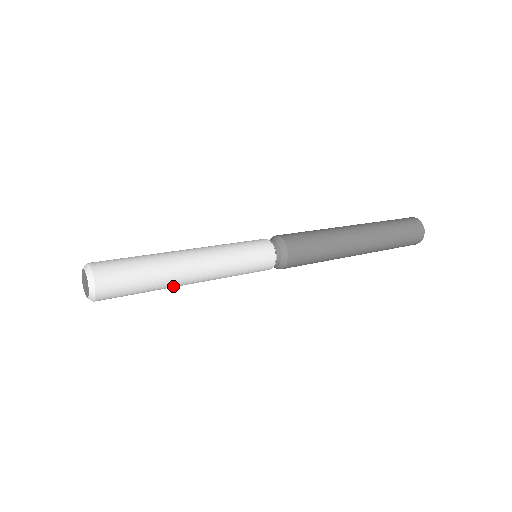
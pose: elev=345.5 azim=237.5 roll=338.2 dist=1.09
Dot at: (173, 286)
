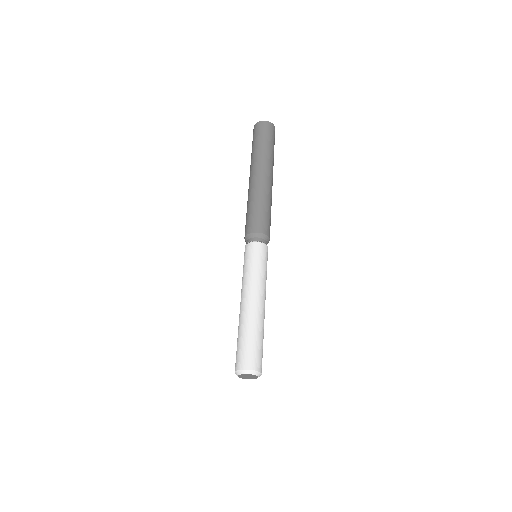
Dot at: occluded
